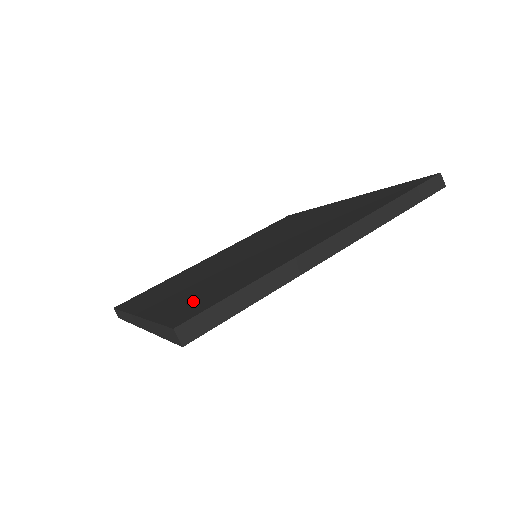
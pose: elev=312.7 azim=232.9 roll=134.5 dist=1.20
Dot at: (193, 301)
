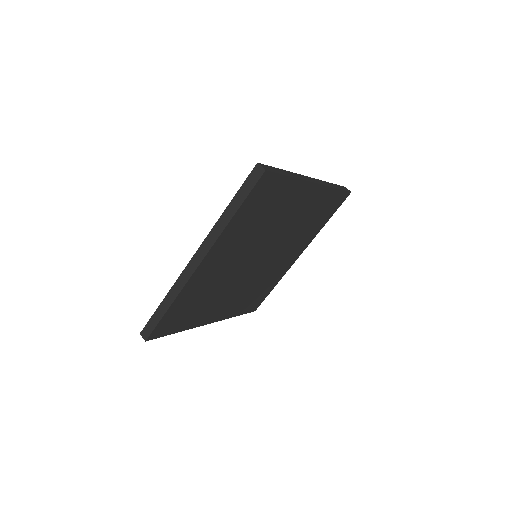
Dot at: occluded
